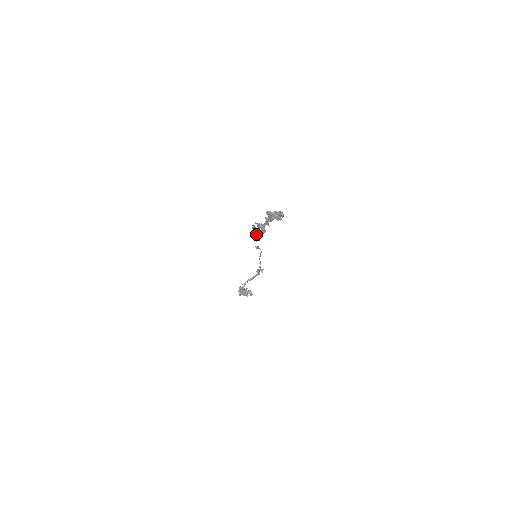
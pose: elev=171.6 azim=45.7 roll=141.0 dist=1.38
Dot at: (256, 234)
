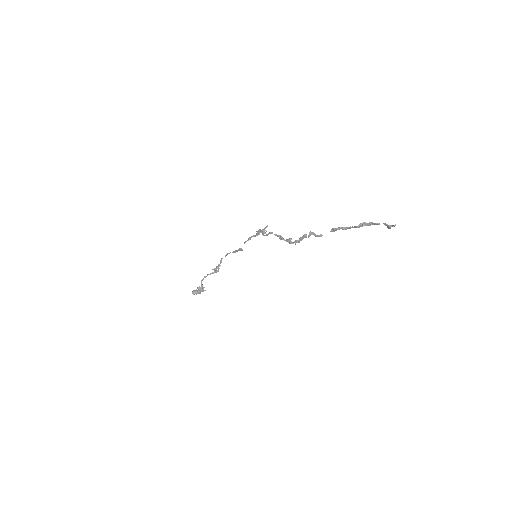
Dot at: (301, 239)
